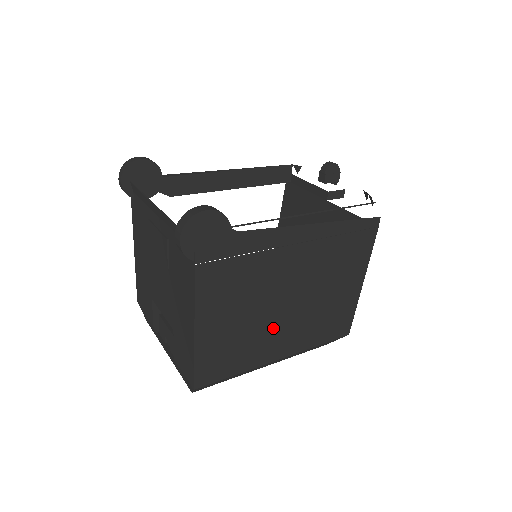
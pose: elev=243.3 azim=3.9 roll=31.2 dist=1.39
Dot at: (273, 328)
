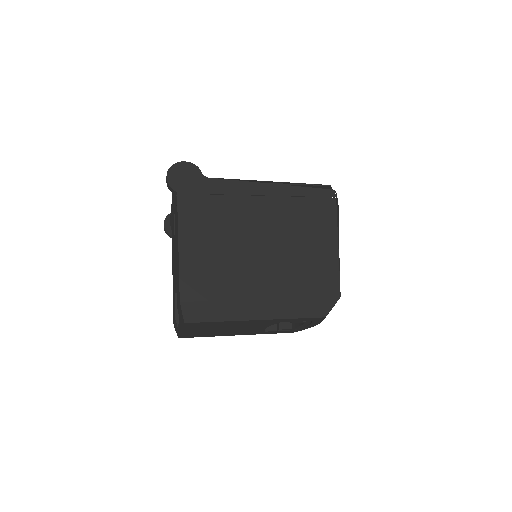
Dot at: (251, 264)
